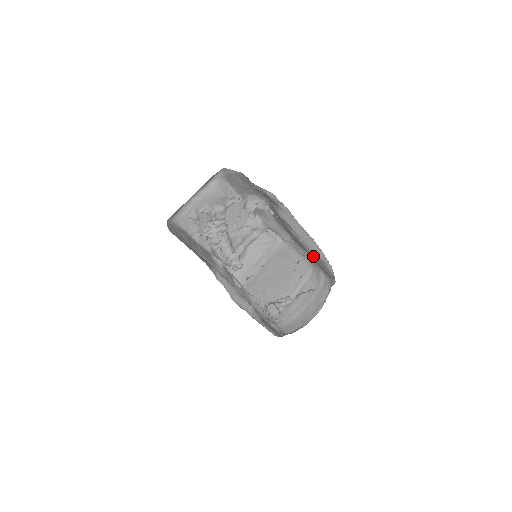
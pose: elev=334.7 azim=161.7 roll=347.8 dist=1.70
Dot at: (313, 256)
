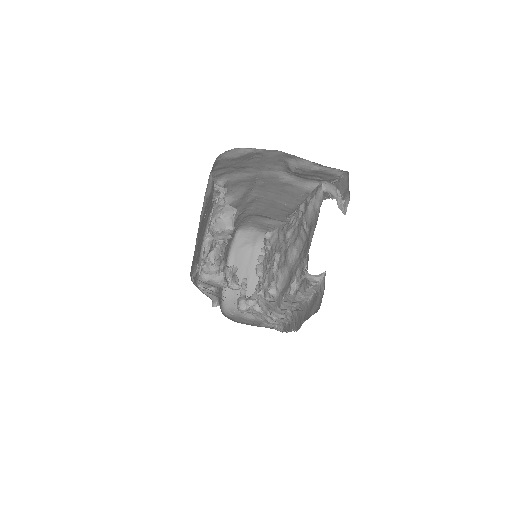
Dot at: (284, 221)
